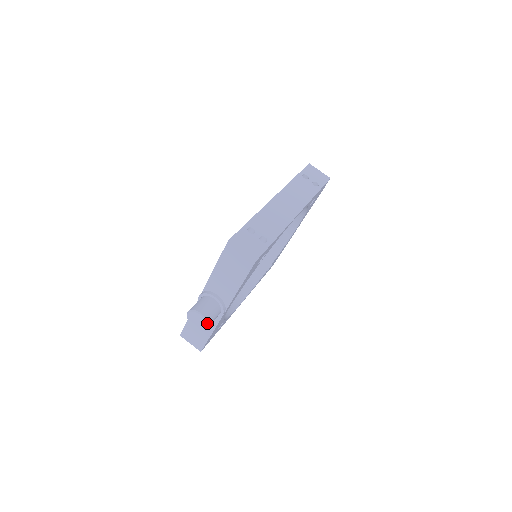
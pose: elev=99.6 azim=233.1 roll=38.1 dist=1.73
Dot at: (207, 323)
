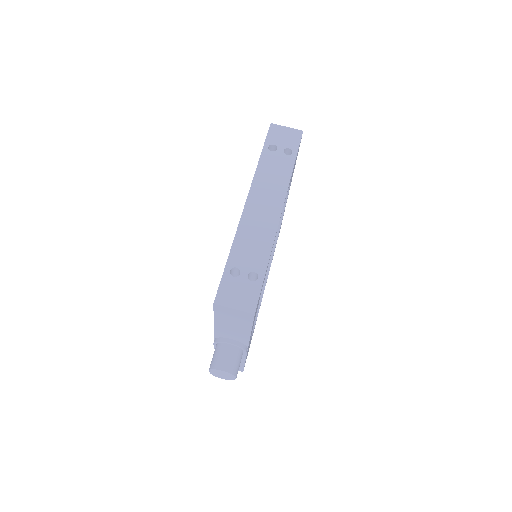
Dot at: (233, 376)
